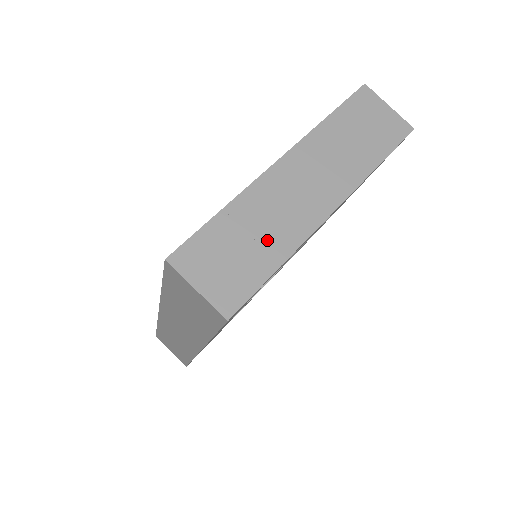
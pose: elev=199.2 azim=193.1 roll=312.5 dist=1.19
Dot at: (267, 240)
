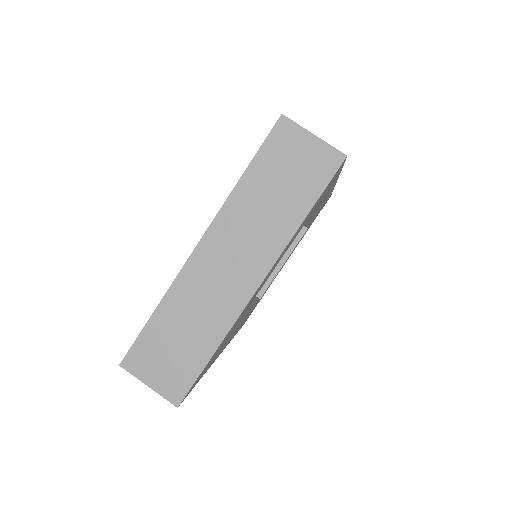
Dot at: (199, 330)
